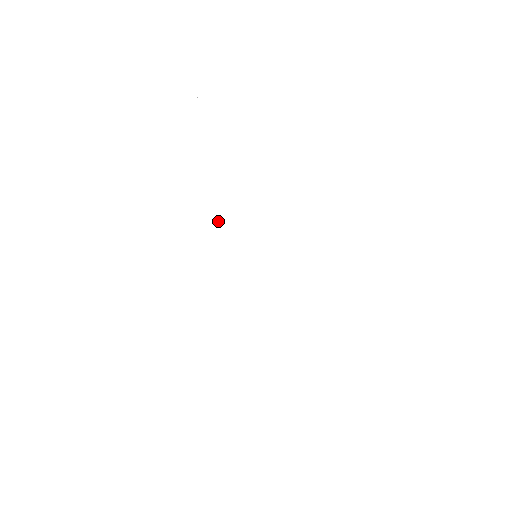
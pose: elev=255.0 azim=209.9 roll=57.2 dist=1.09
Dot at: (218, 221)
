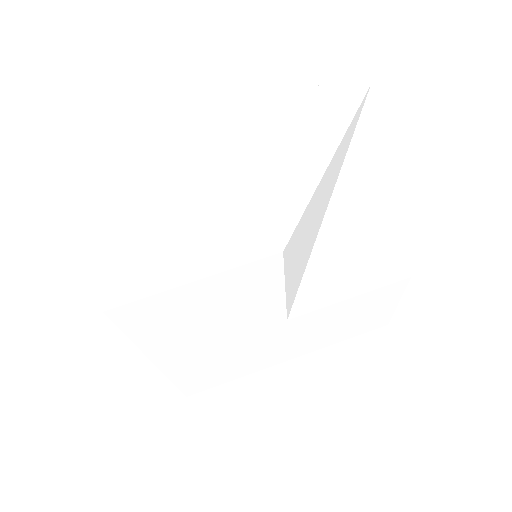
Dot at: occluded
